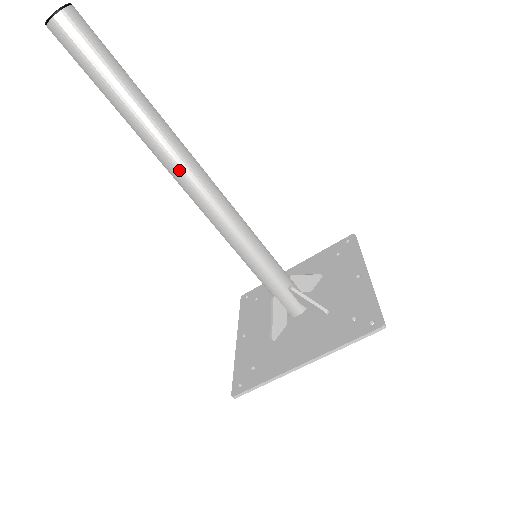
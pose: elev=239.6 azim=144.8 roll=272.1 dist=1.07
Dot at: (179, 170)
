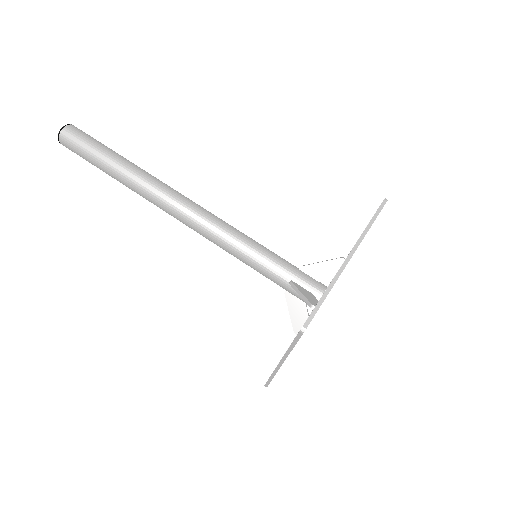
Dot at: (167, 192)
